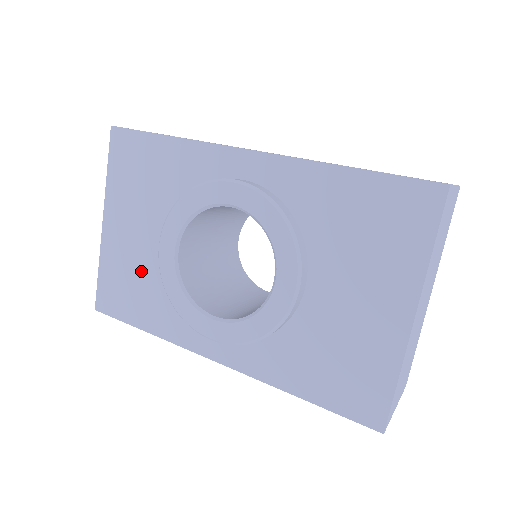
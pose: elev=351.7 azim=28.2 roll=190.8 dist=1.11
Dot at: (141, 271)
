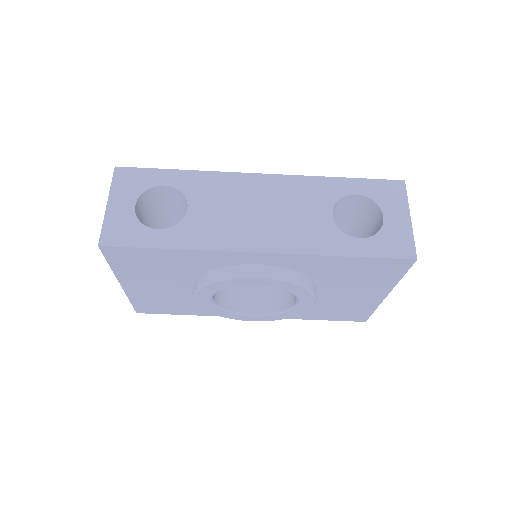
Dot at: (174, 299)
